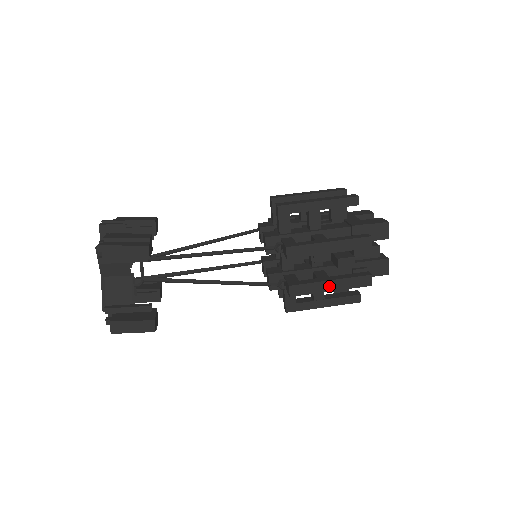
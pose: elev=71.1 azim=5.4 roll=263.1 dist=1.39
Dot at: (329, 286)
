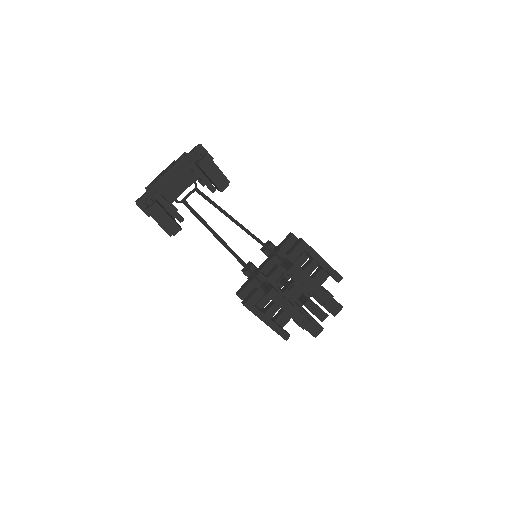
Dot at: (291, 310)
